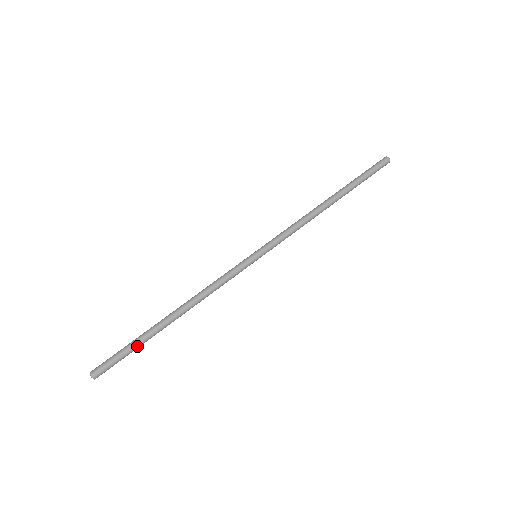
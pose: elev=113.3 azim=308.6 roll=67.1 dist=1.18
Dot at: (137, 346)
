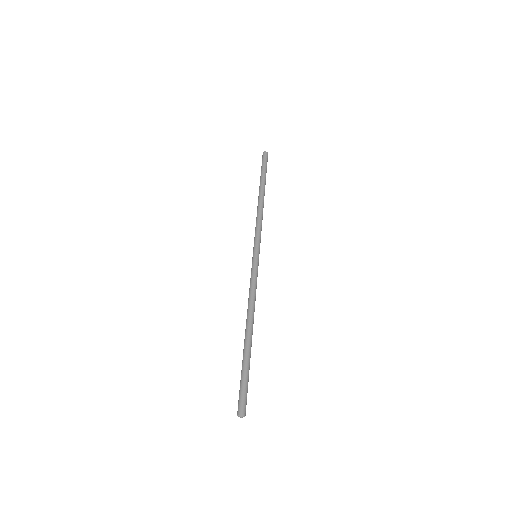
Dot at: (247, 368)
